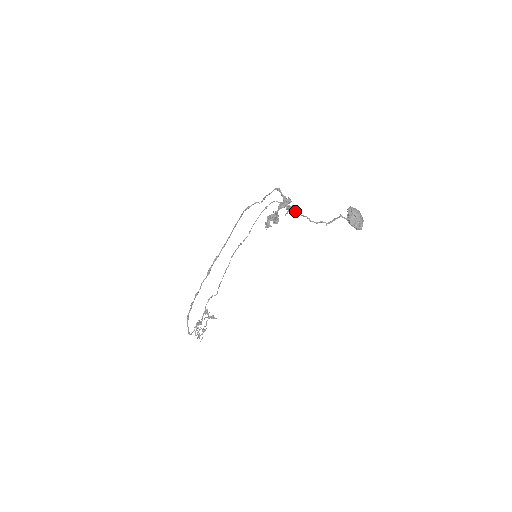
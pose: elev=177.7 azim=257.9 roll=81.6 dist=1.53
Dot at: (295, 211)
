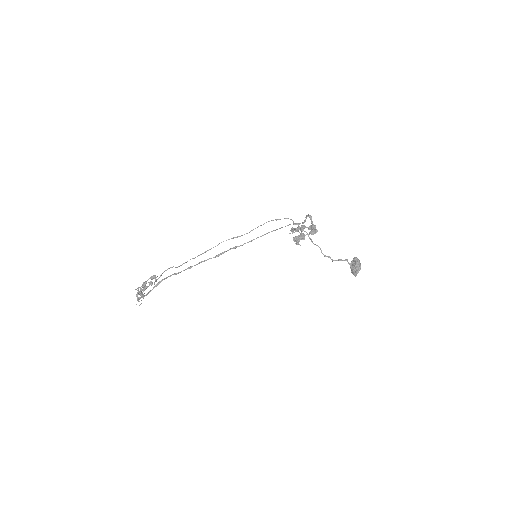
Dot at: occluded
